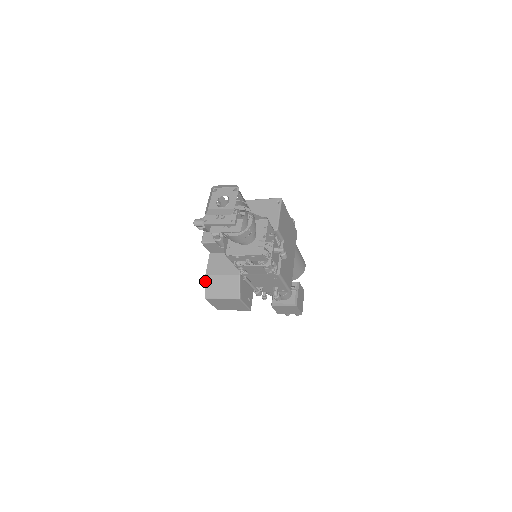
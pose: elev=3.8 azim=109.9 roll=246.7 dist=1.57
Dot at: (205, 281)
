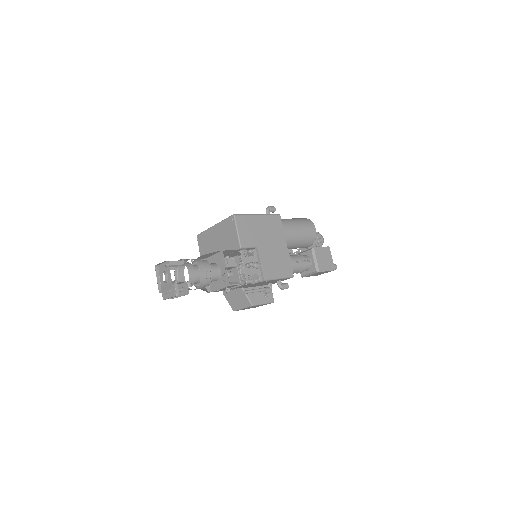
Dot at: (226, 299)
